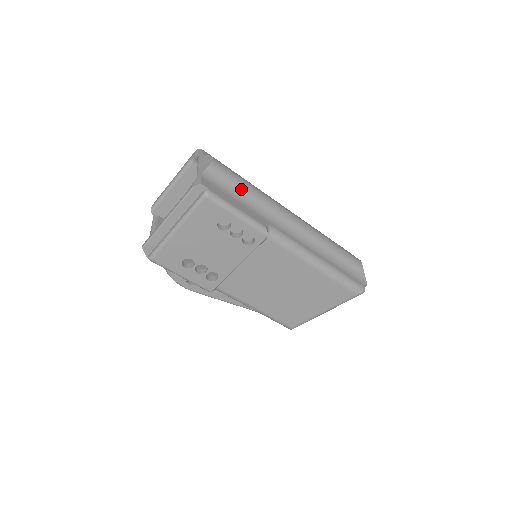
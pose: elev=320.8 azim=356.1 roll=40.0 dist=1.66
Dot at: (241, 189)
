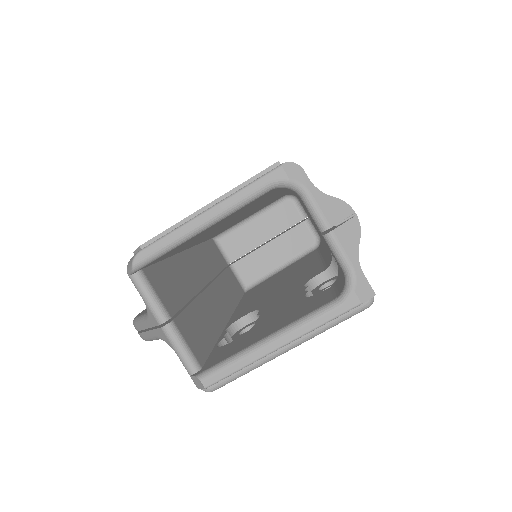
Dot at: occluded
